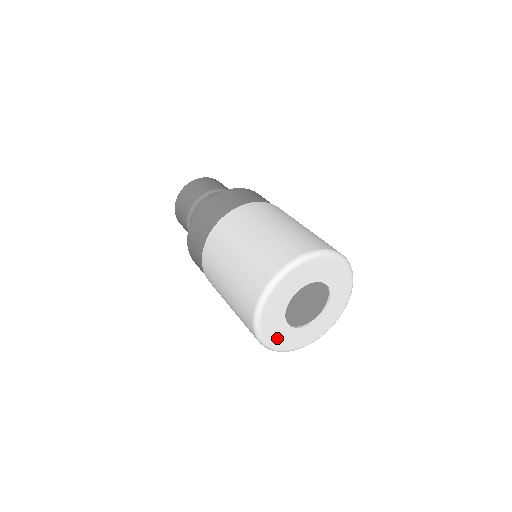
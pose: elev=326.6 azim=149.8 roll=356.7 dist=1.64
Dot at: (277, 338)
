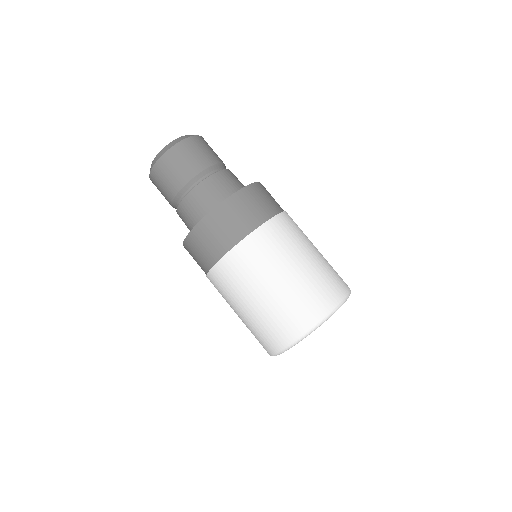
Dot at: occluded
